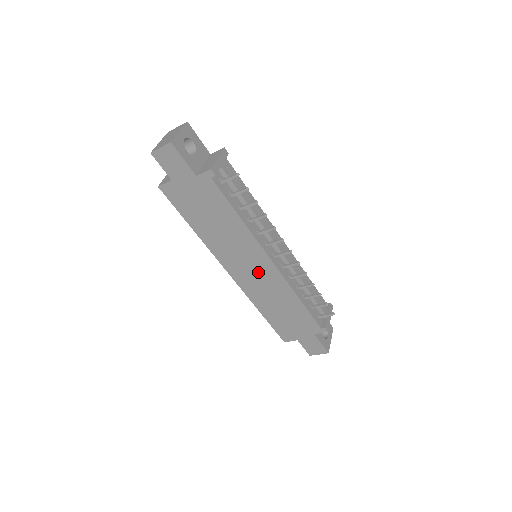
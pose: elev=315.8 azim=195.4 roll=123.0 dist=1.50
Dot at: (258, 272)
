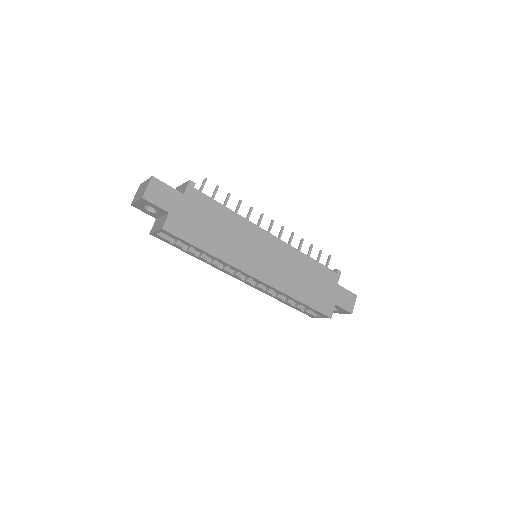
Dot at: (270, 255)
